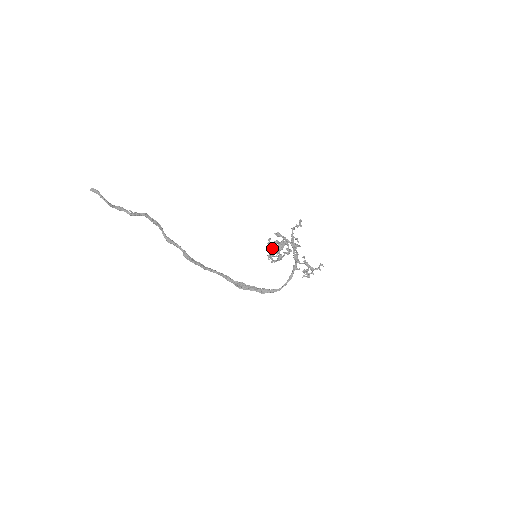
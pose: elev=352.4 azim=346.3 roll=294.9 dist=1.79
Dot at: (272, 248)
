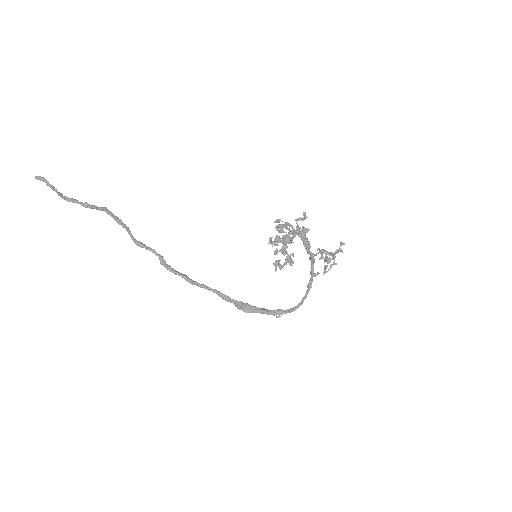
Dot at: (276, 250)
